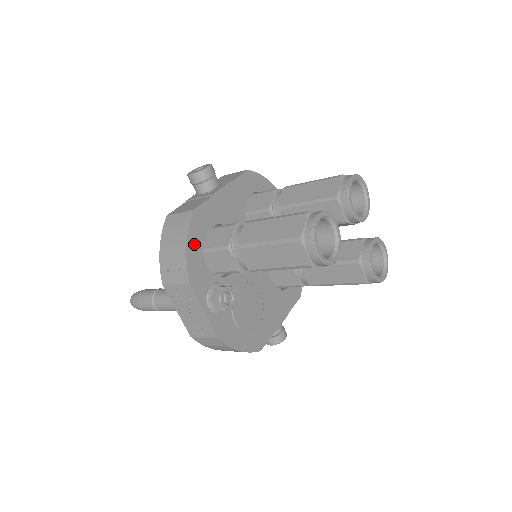
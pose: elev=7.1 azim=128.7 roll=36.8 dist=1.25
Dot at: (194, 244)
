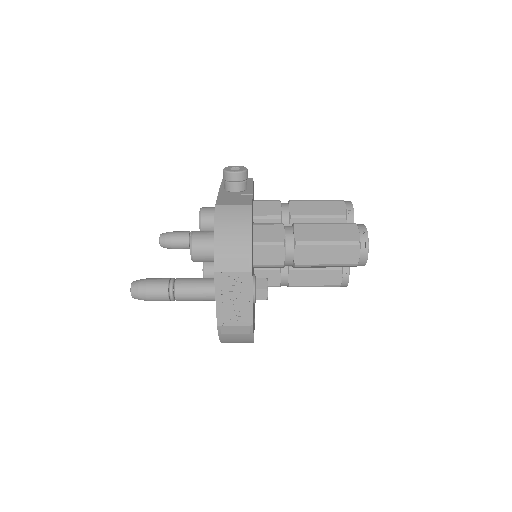
Dot at: (252, 236)
